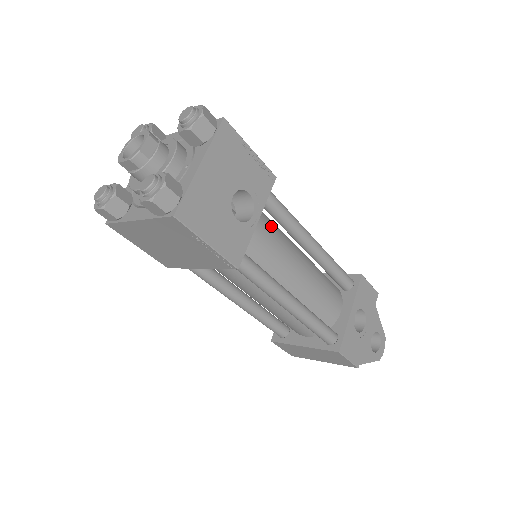
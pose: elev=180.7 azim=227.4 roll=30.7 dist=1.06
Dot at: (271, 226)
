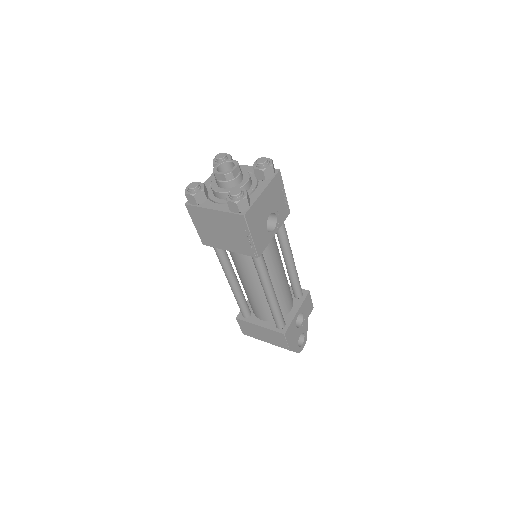
Dot at: (275, 240)
